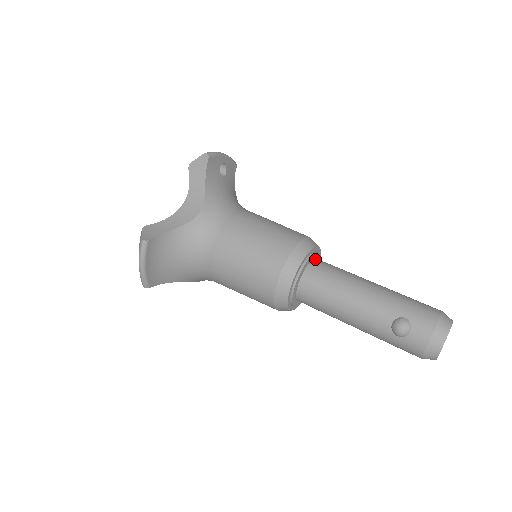
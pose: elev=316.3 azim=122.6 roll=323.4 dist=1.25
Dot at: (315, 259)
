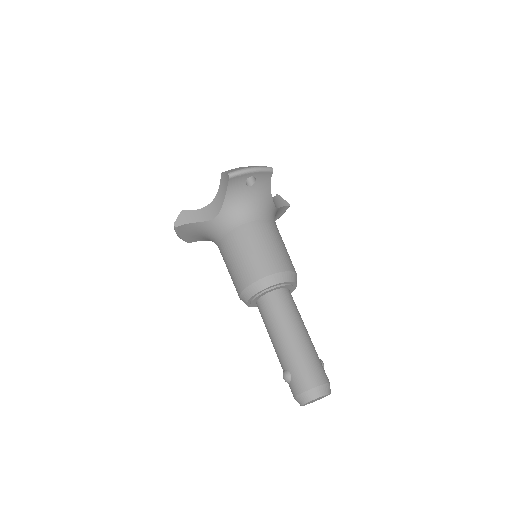
Dot at: (276, 291)
